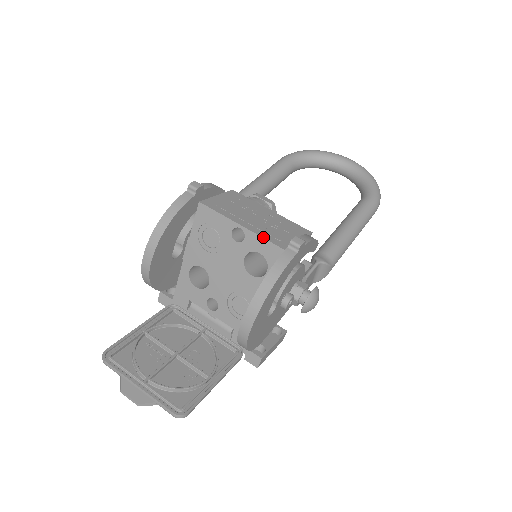
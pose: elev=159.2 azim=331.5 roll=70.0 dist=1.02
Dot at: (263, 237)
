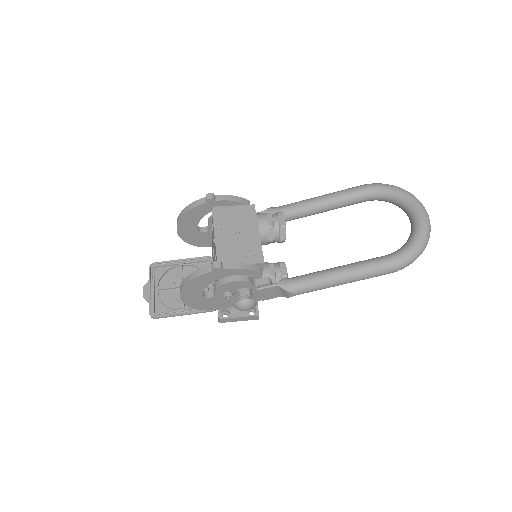
Dot at: (216, 250)
